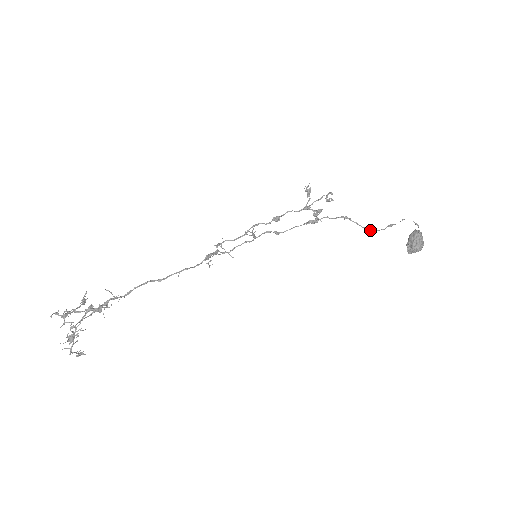
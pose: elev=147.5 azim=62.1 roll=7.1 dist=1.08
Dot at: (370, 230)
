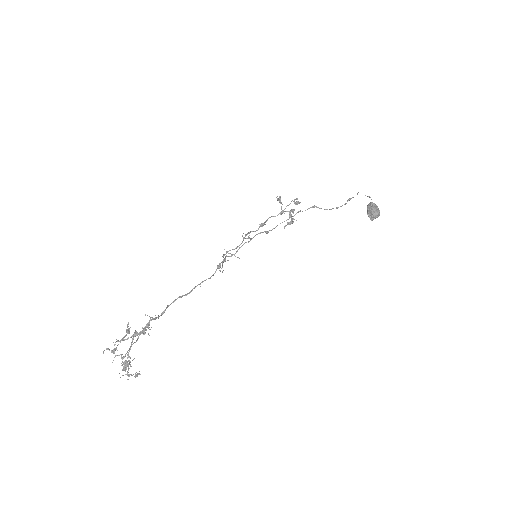
Dot at: (336, 208)
